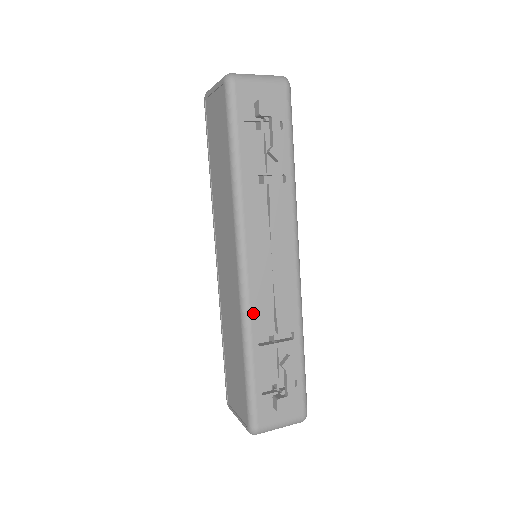
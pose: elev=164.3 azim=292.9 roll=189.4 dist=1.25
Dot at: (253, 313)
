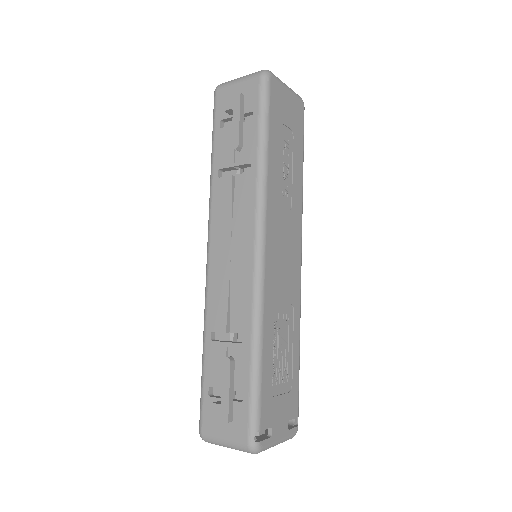
Dot at: (210, 304)
